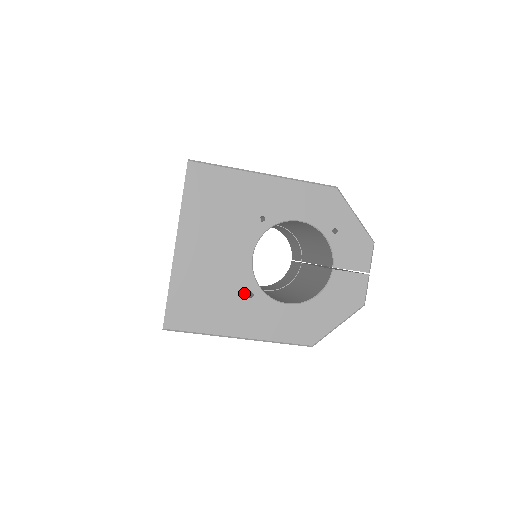
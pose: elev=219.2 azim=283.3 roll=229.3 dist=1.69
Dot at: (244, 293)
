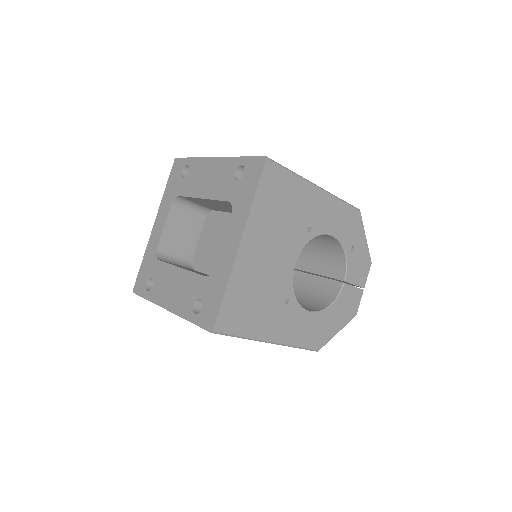
Dot at: (283, 299)
